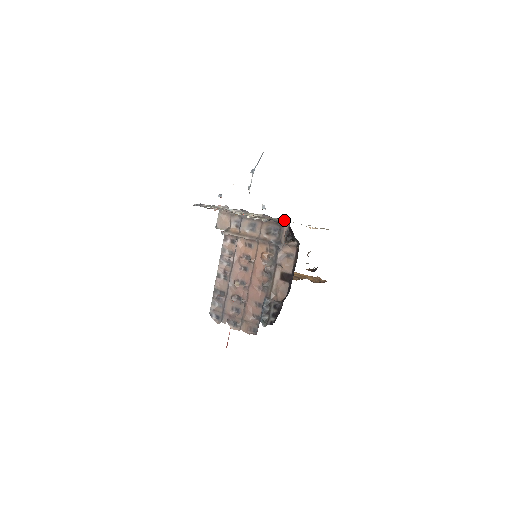
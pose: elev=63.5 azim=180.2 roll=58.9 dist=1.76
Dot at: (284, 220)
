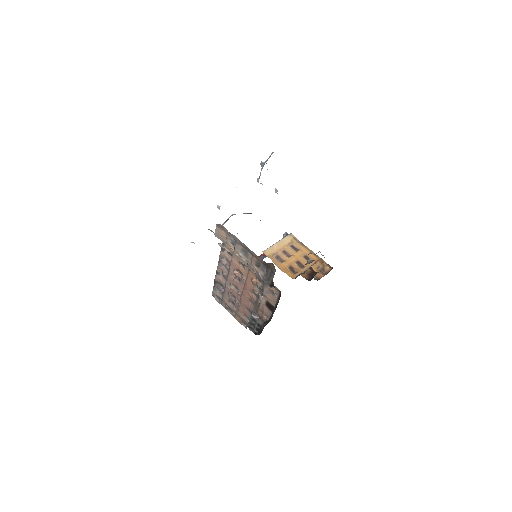
Dot at: (271, 265)
